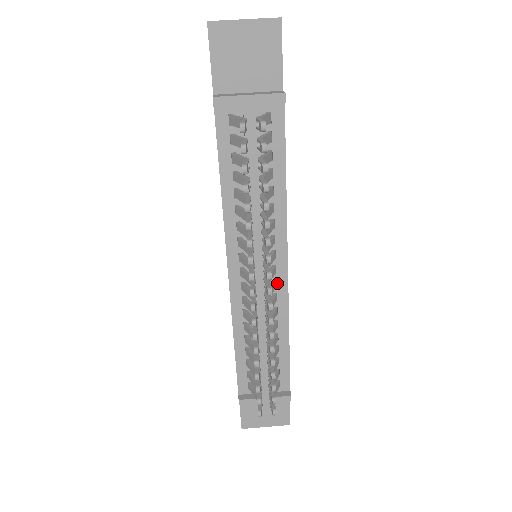
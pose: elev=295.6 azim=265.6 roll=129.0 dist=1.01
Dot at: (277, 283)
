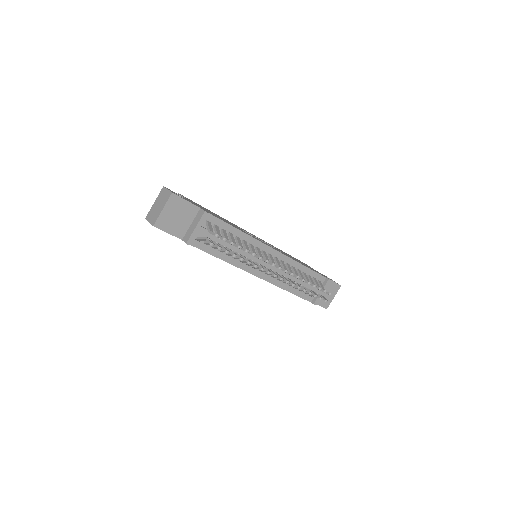
Dot at: (276, 257)
